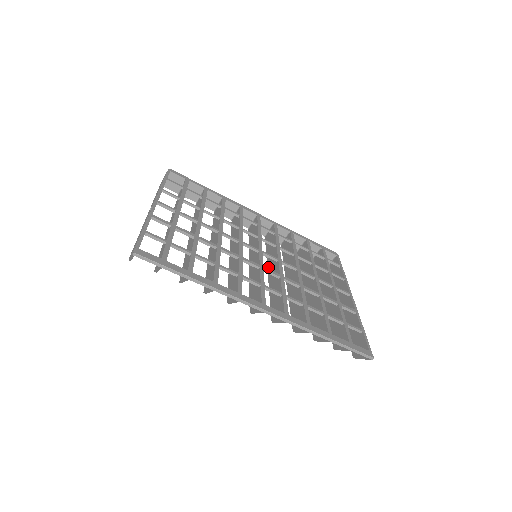
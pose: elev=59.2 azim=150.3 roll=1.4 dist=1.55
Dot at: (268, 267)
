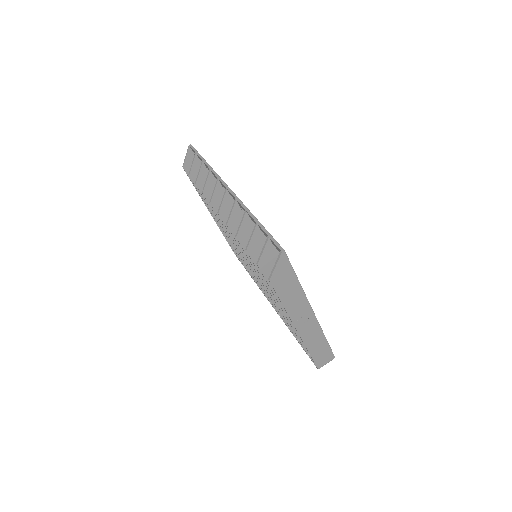
Dot at: occluded
